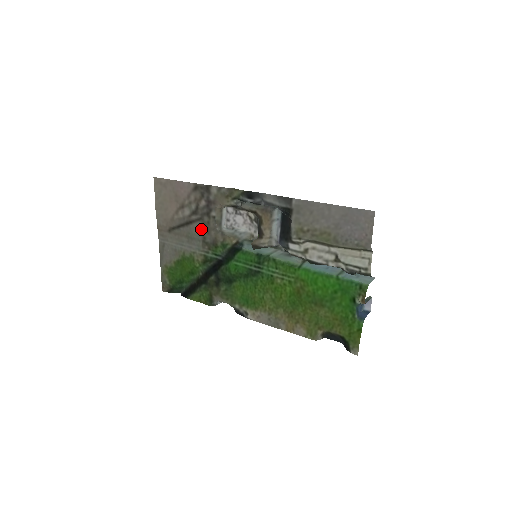
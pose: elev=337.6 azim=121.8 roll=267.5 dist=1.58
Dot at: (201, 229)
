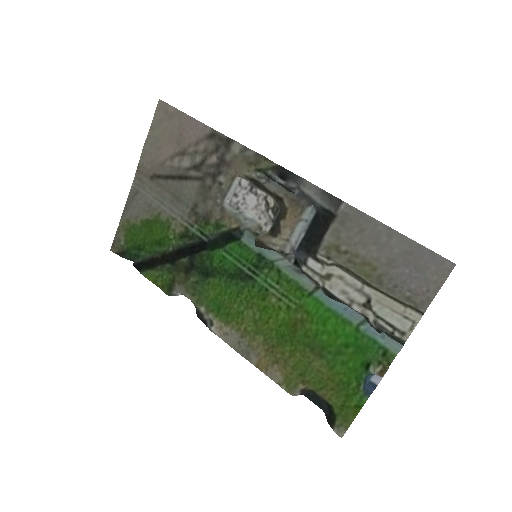
Dot at: (196, 192)
